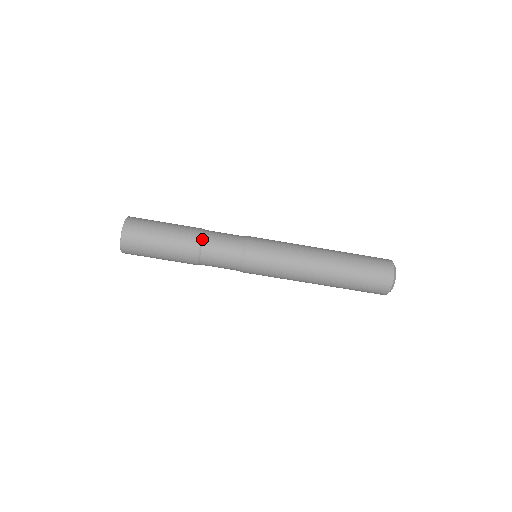
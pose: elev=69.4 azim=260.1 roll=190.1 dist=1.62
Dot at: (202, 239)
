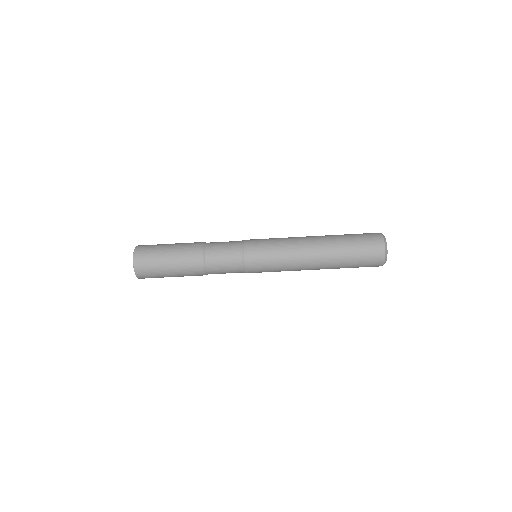
Dot at: (205, 267)
